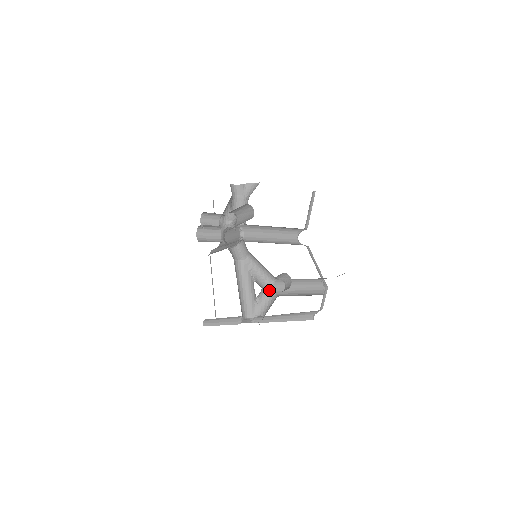
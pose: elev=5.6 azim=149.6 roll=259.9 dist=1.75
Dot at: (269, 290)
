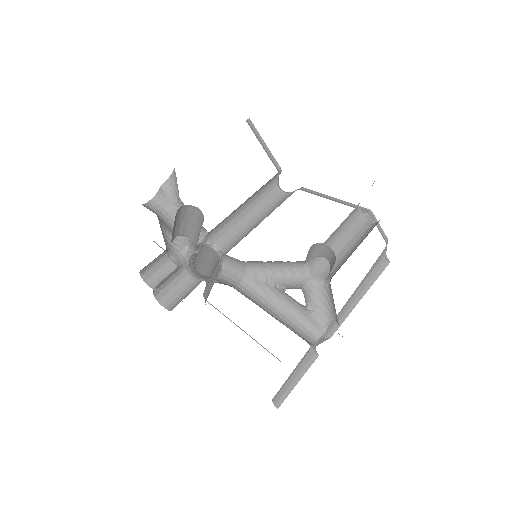
Dot at: (311, 282)
